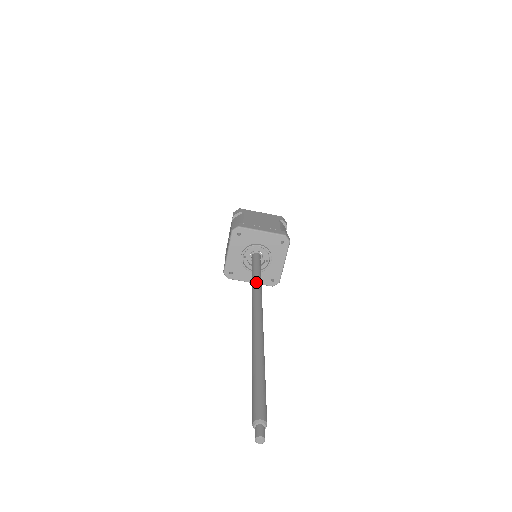
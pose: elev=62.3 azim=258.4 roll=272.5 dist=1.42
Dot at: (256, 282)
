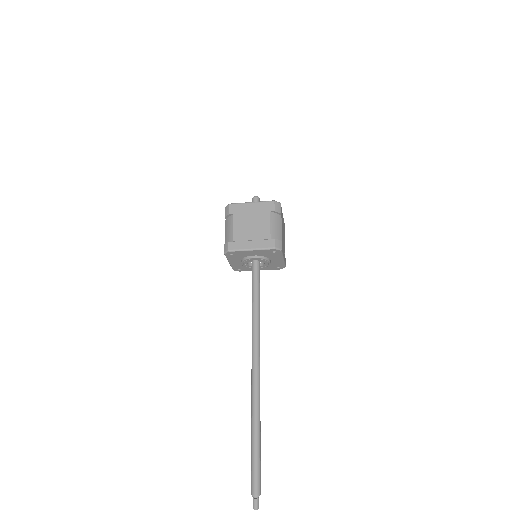
Dot at: (254, 315)
